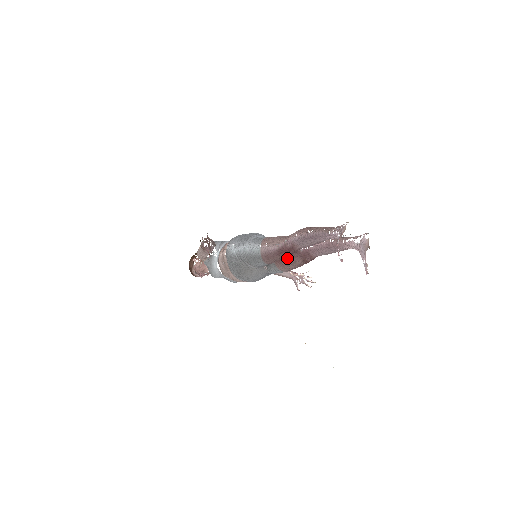
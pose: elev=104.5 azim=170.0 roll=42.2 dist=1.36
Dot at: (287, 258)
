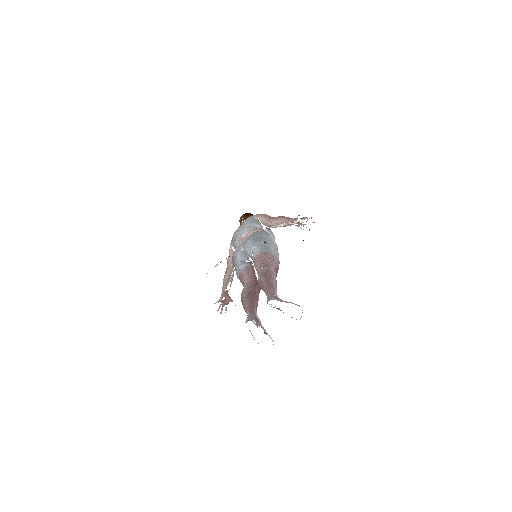
Dot at: occluded
